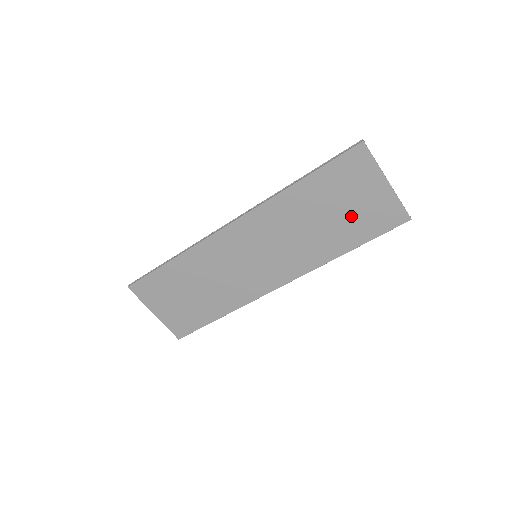
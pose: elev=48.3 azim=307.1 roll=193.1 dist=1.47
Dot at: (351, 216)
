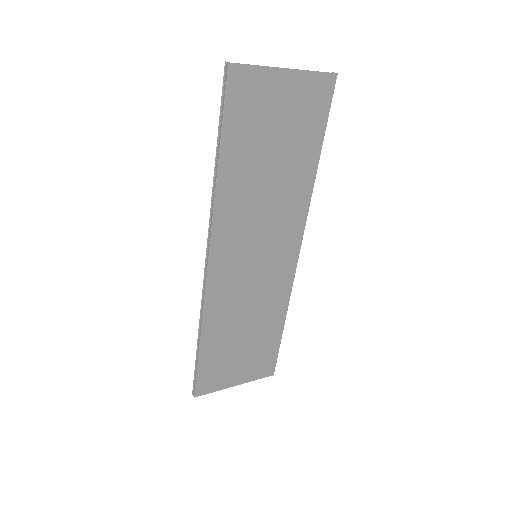
Dot at: (290, 134)
